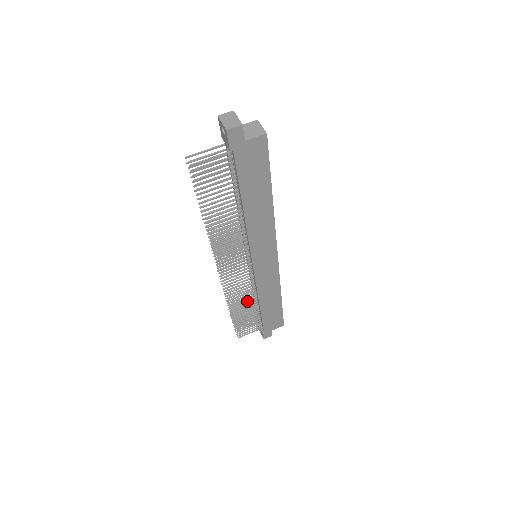
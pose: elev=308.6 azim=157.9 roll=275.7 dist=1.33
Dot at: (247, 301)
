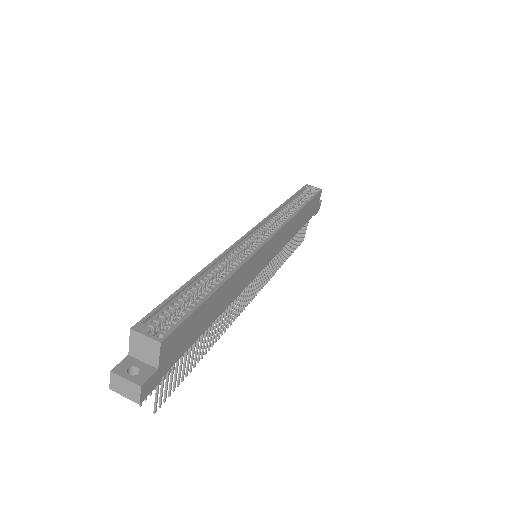
Dot at: (284, 249)
